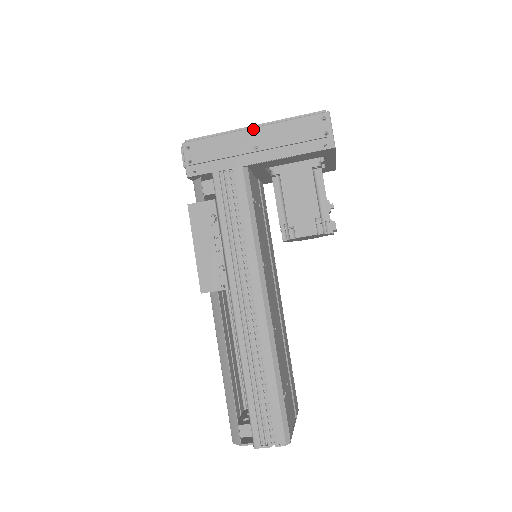
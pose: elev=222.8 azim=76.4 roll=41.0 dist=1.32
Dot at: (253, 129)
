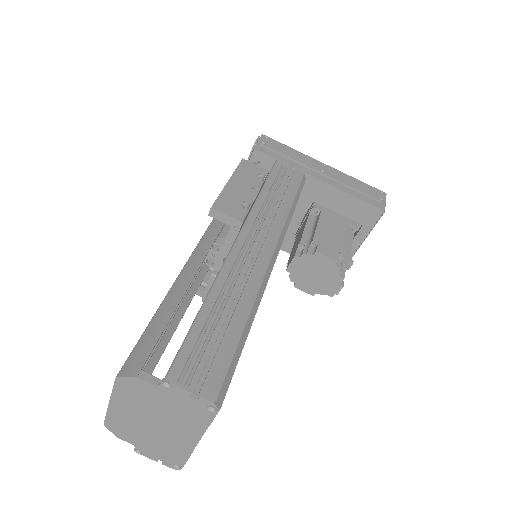
Dot at: (324, 164)
